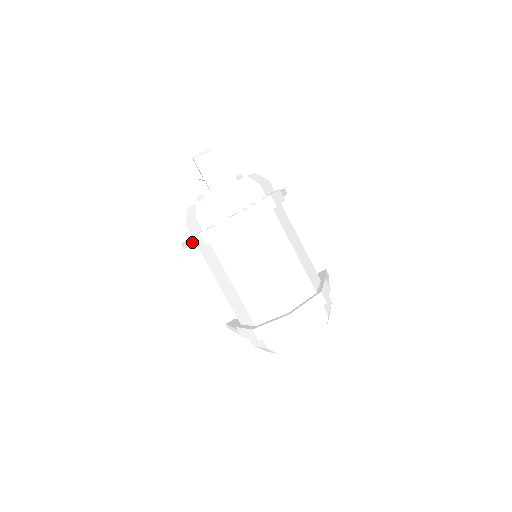
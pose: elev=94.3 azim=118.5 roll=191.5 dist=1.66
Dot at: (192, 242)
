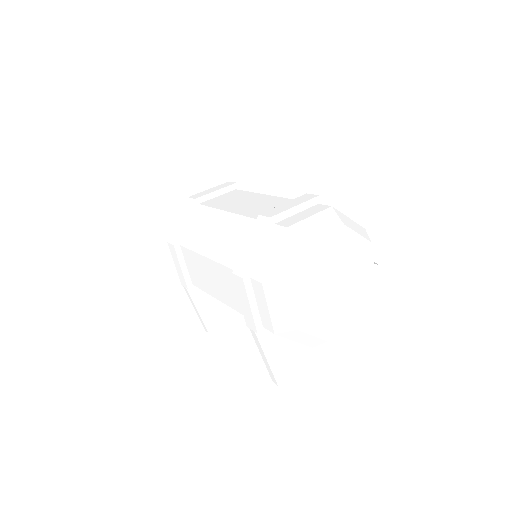
Dot at: (181, 277)
